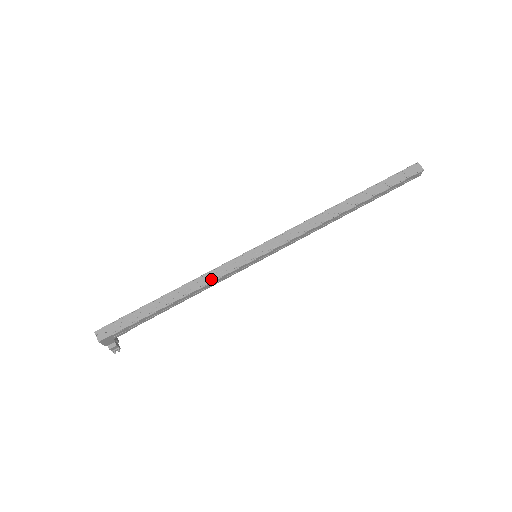
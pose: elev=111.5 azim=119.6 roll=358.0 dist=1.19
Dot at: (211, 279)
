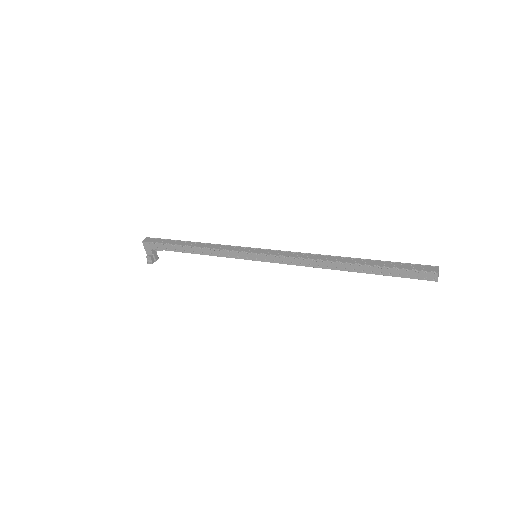
Dot at: (217, 248)
